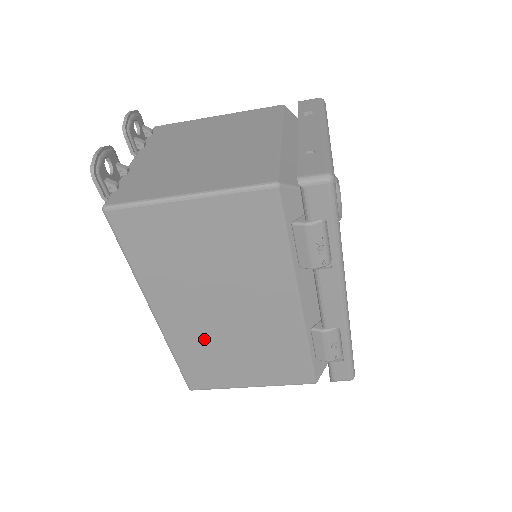
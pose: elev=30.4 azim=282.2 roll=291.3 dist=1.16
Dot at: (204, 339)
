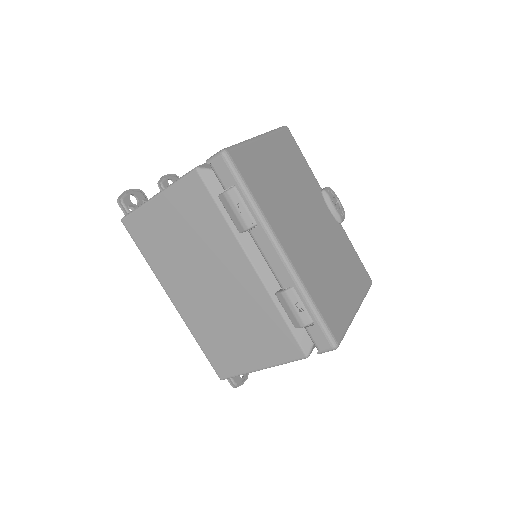
Dot at: (208, 319)
